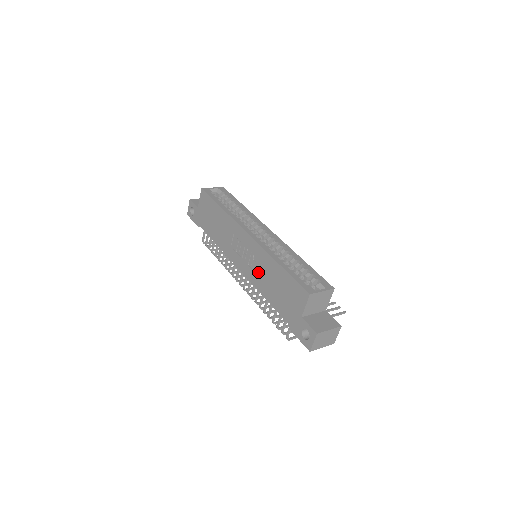
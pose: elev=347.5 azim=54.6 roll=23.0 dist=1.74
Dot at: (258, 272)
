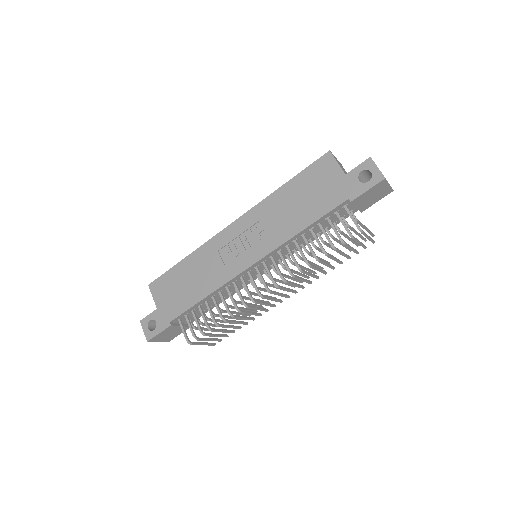
Dot at: (273, 227)
